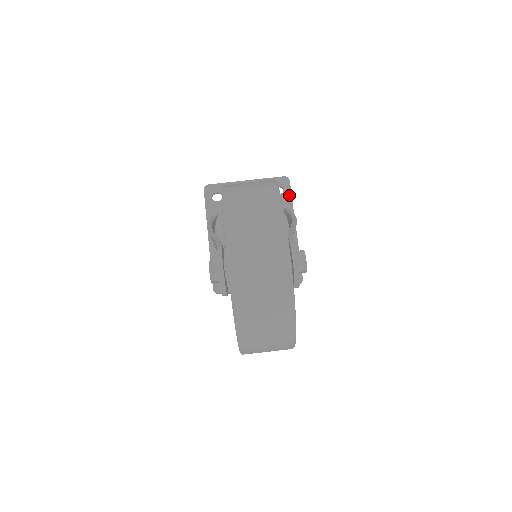
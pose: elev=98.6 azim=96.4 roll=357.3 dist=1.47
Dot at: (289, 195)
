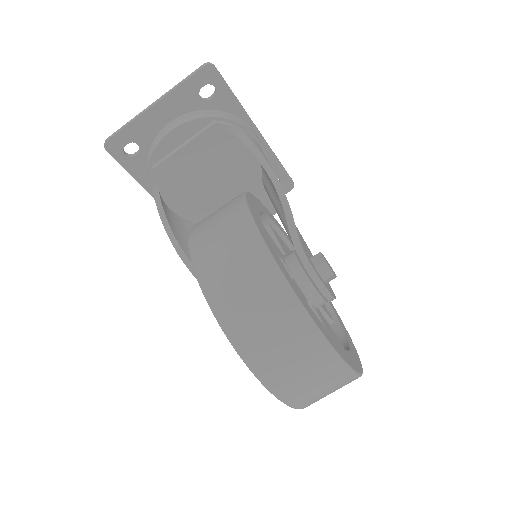
Dot at: (227, 91)
